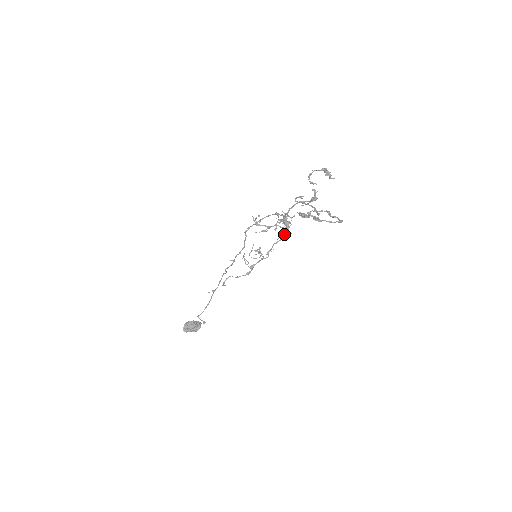
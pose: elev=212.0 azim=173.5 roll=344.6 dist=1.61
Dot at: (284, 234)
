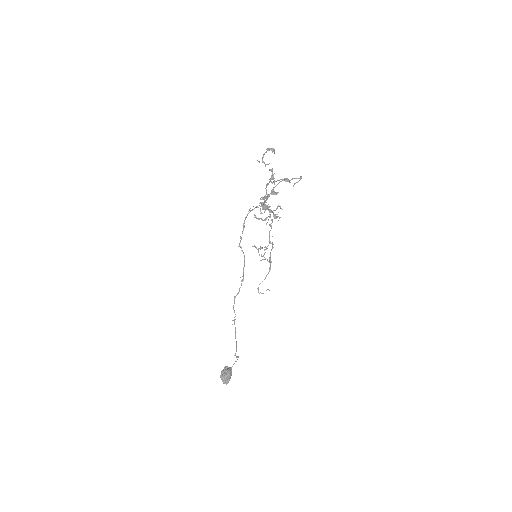
Dot at: (274, 217)
